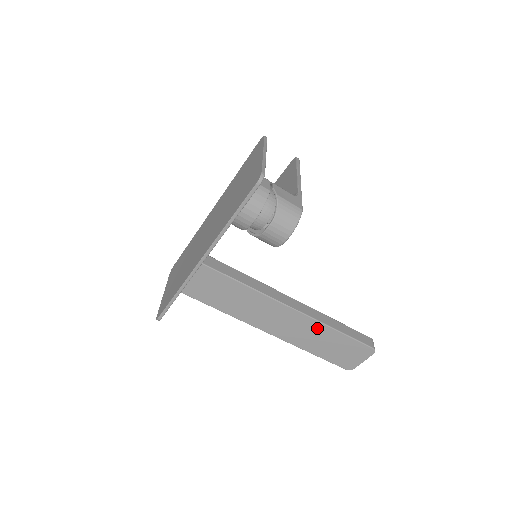
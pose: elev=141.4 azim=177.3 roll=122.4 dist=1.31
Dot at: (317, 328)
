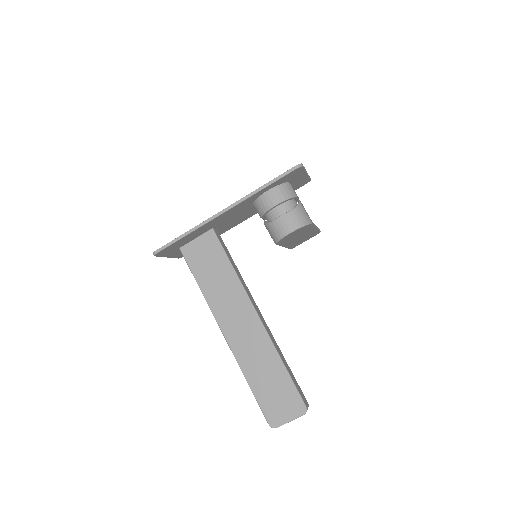
Dot at: (268, 351)
